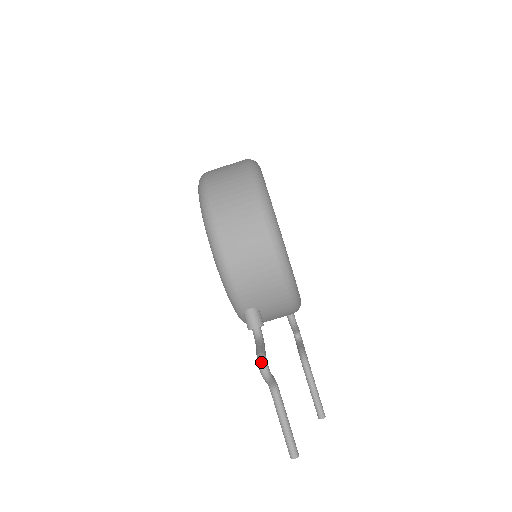
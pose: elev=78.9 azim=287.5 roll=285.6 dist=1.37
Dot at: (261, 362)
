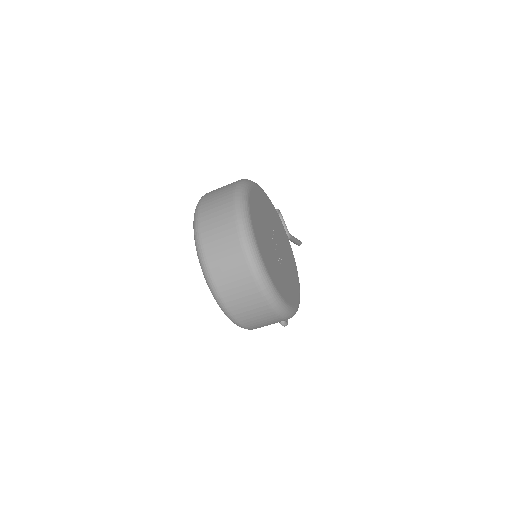
Dot at: occluded
